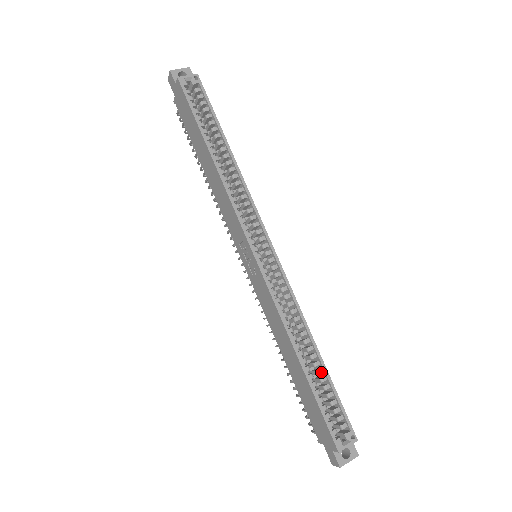
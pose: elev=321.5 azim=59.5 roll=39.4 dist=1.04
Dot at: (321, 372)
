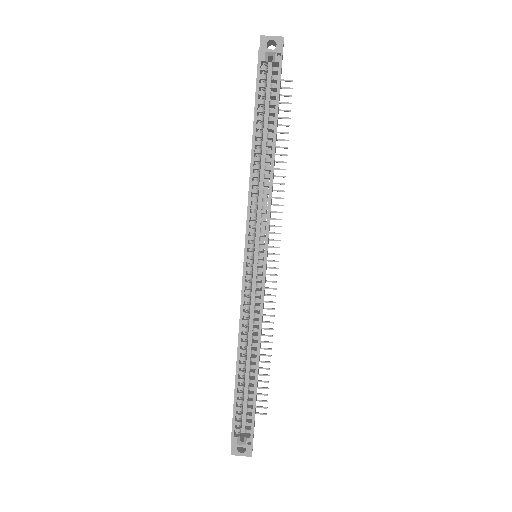
Dot at: (252, 382)
